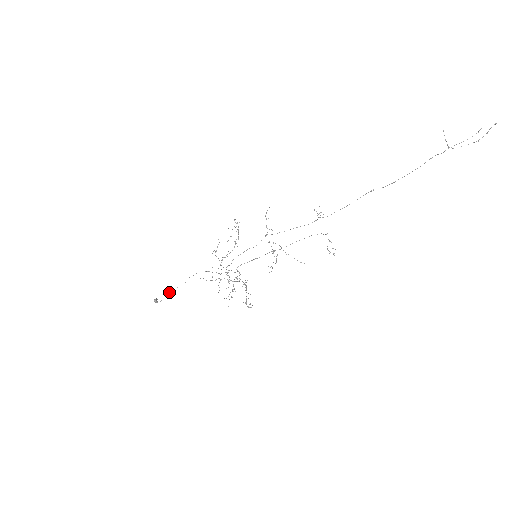
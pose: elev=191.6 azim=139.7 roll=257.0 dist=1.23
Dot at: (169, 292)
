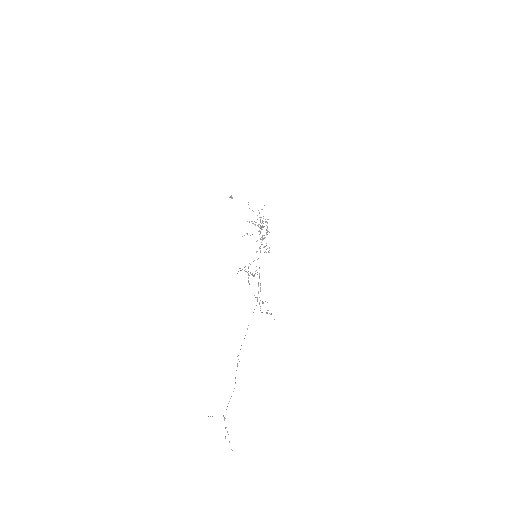
Dot at: occluded
